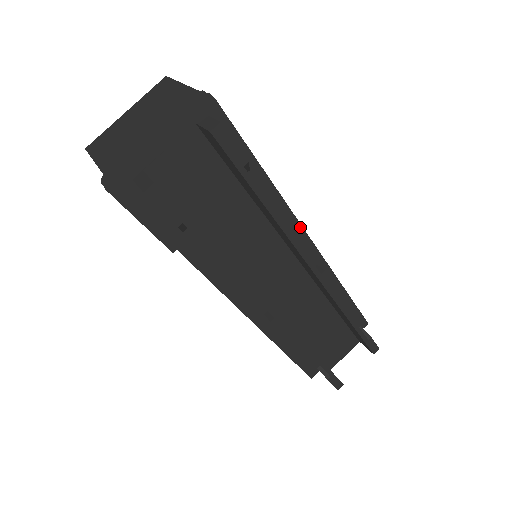
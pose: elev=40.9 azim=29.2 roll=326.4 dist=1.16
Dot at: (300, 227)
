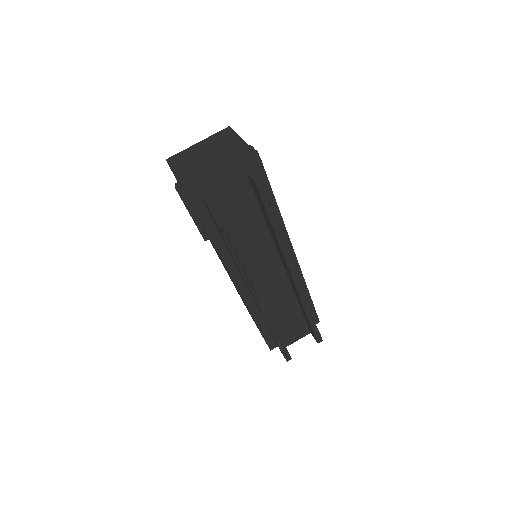
Dot at: (291, 245)
